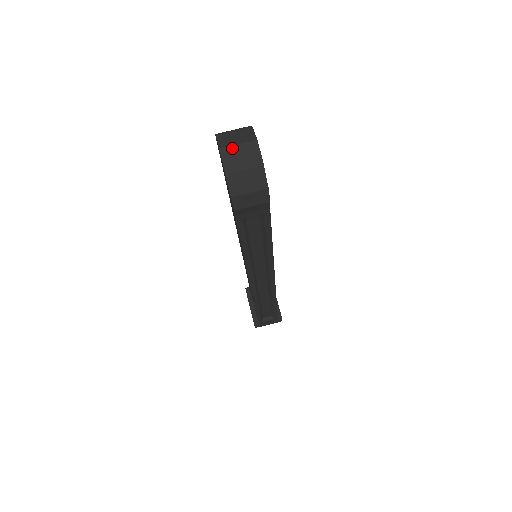
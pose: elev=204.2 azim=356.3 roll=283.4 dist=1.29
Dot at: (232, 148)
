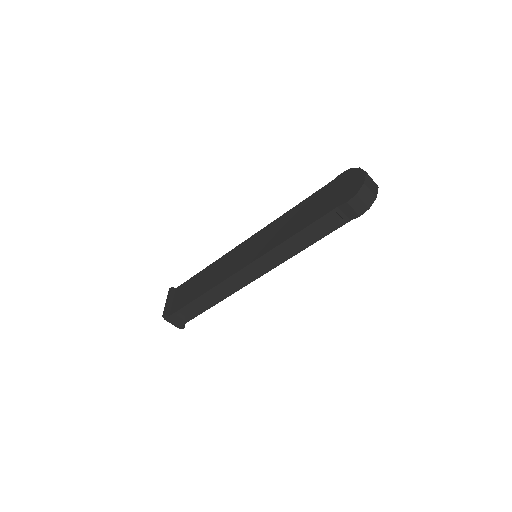
Dot at: (370, 178)
